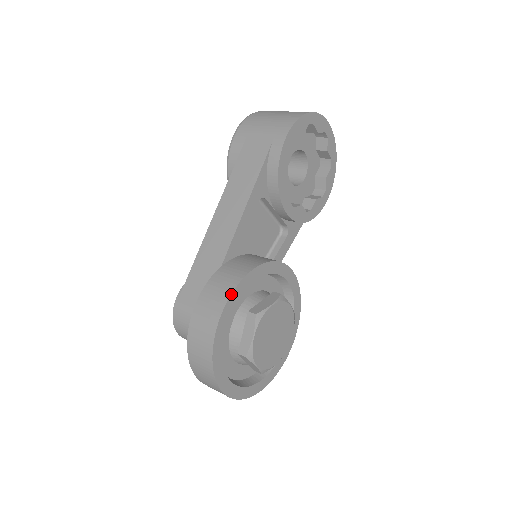
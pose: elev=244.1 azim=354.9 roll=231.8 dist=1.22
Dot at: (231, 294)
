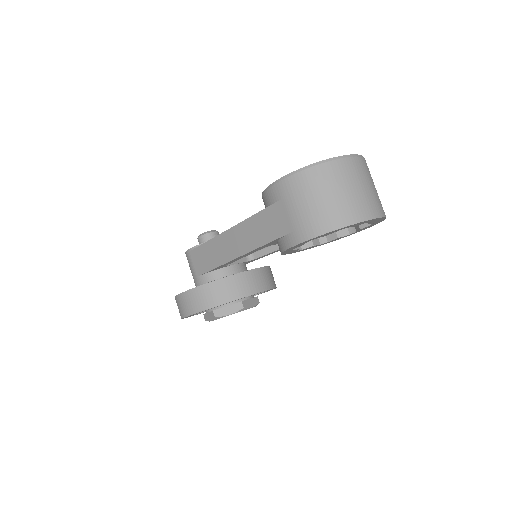
Dot at: occluded
